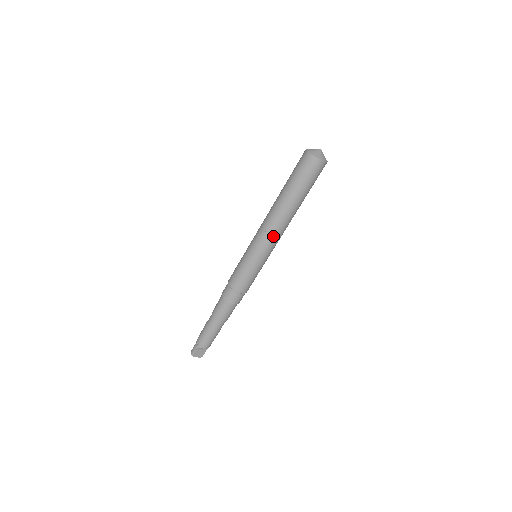
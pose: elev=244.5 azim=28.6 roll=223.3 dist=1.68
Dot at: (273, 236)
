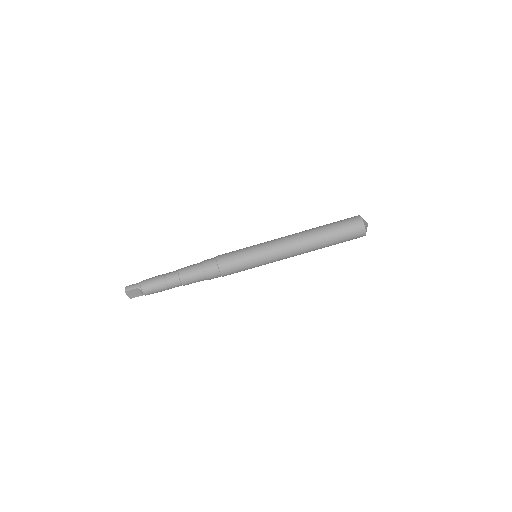
Dot at: (287, 253)
